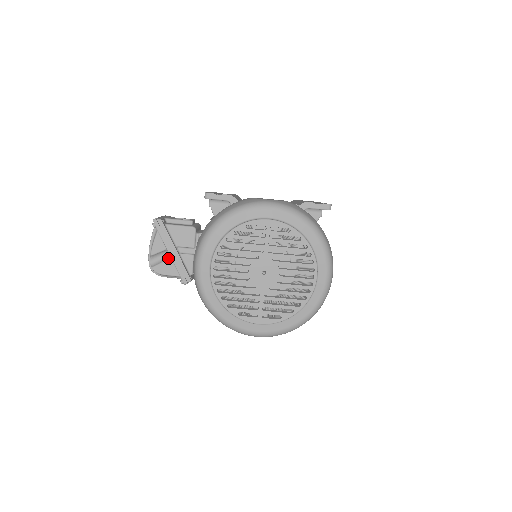
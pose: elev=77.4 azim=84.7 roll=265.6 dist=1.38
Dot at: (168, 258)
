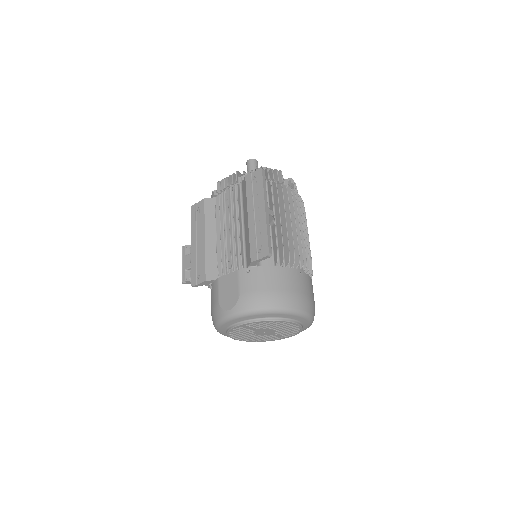
Dot at: occluded
